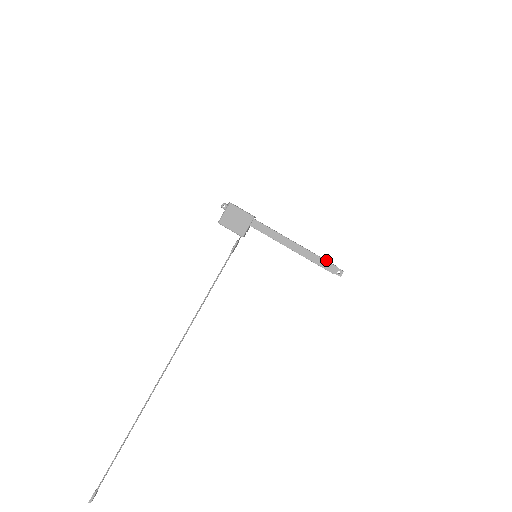
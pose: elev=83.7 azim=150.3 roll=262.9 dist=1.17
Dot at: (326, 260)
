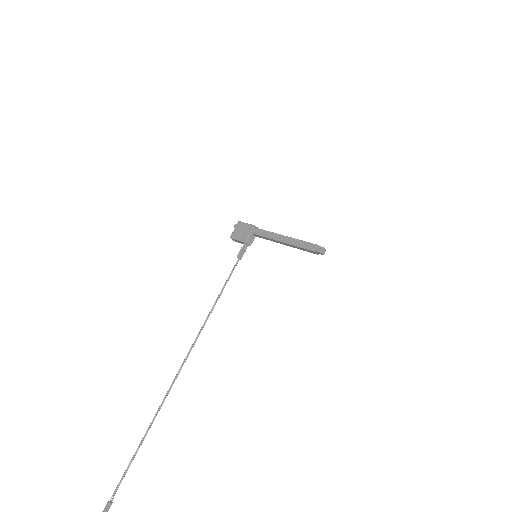
Dot at: (308, 242)
